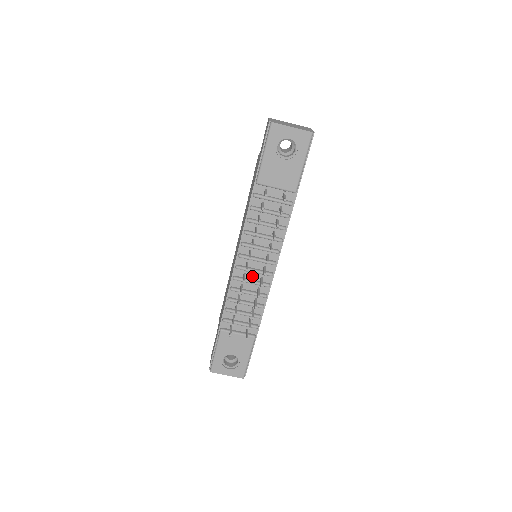
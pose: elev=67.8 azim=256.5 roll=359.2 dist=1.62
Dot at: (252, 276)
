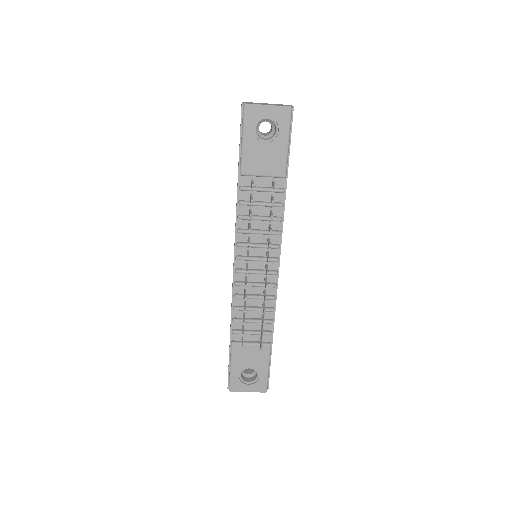
Dot at: (255, 278)
